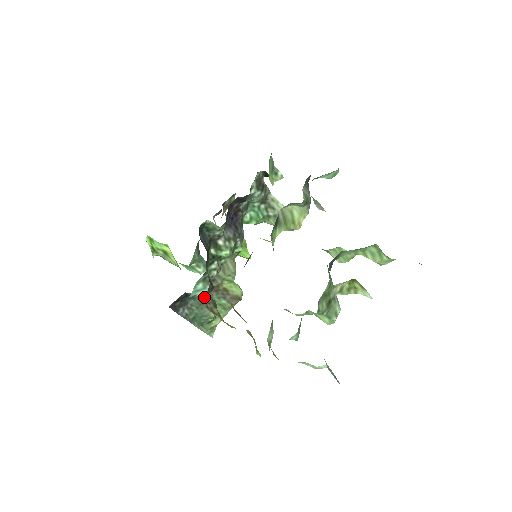
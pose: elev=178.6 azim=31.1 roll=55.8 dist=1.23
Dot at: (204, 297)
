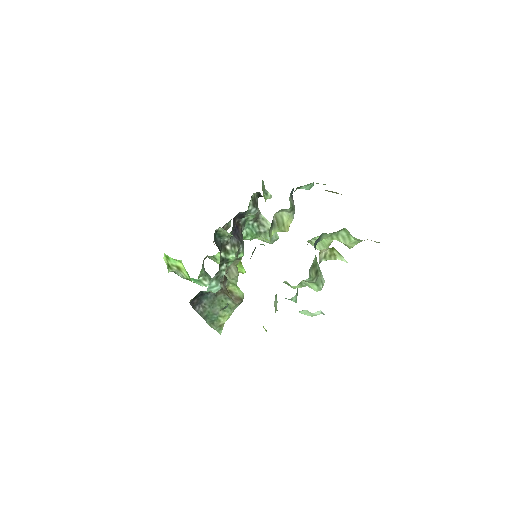
Dot at: (214, 297)
